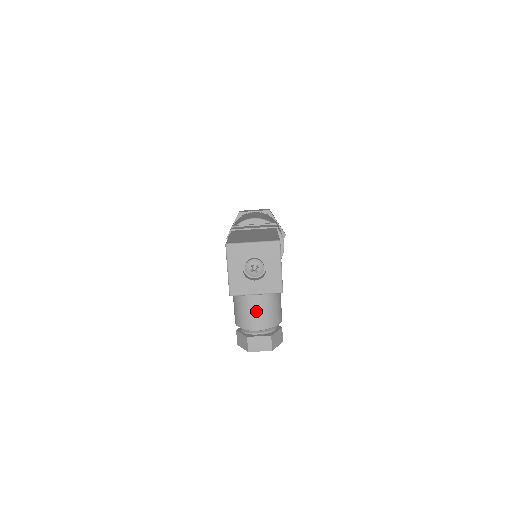
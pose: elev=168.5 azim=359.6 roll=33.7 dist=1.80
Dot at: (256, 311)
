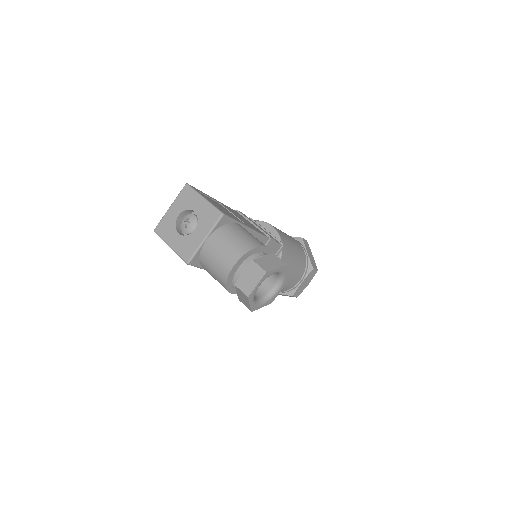
Dot at: (218, 253)
